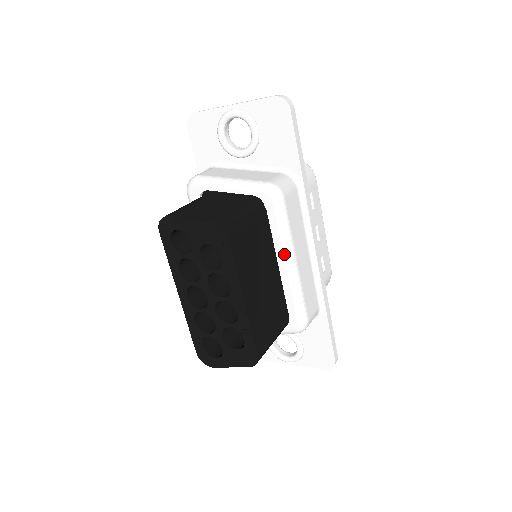
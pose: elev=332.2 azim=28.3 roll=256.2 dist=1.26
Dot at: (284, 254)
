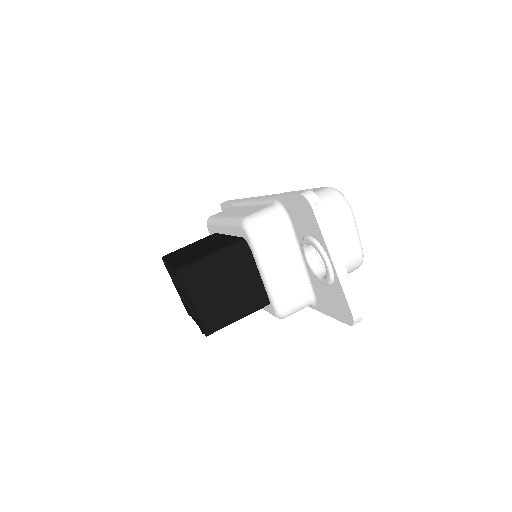
Dot at: occluded
